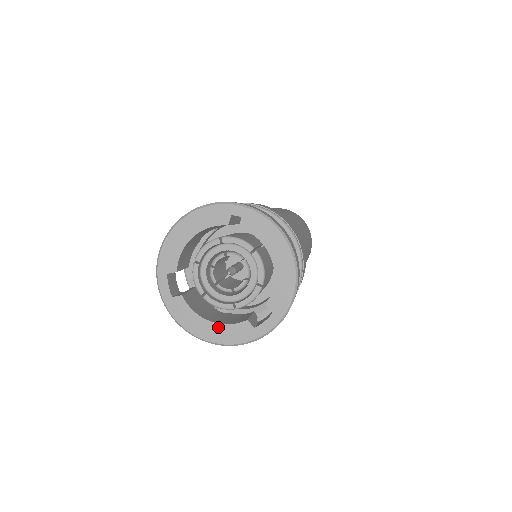
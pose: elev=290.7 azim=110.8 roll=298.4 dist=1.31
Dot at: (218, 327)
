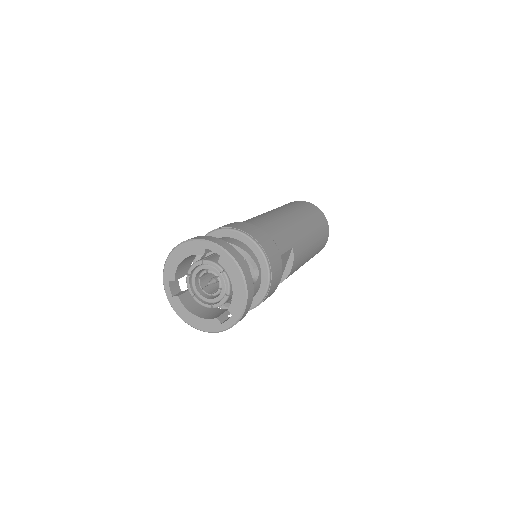
Dot at: (200, 320)
